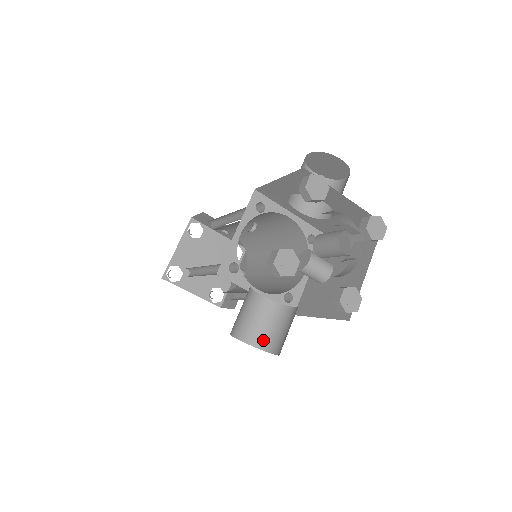
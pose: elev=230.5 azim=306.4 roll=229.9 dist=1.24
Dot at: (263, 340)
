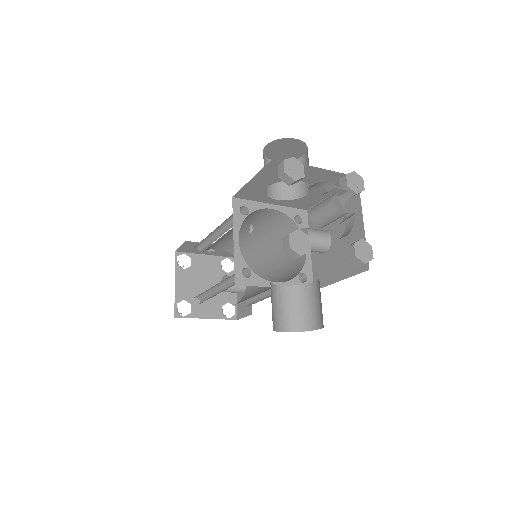
Dot at: (301, 323)
